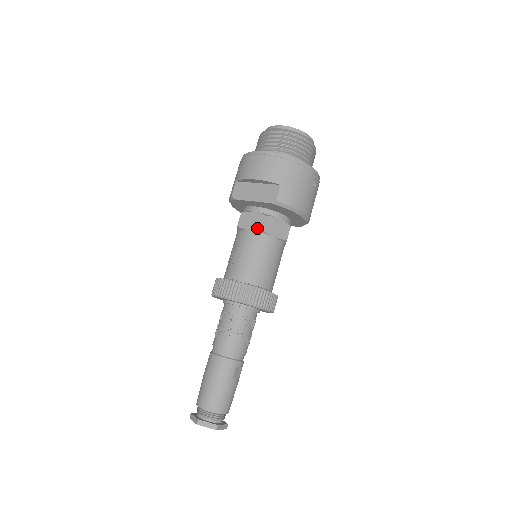
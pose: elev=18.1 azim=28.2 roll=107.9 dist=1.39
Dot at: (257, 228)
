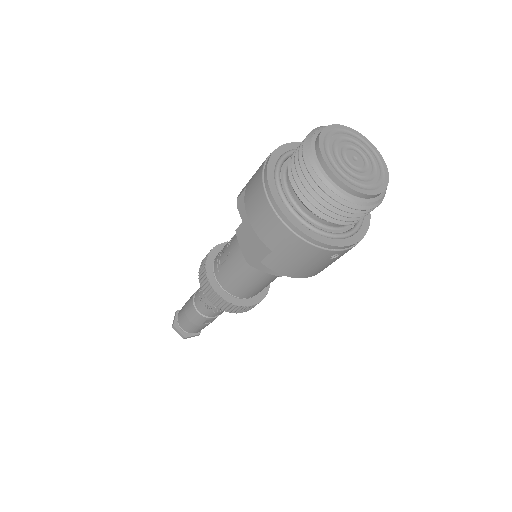
Dot at: (245, 256)
